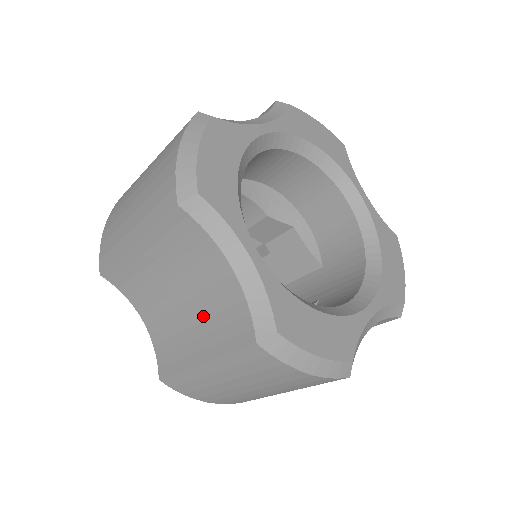
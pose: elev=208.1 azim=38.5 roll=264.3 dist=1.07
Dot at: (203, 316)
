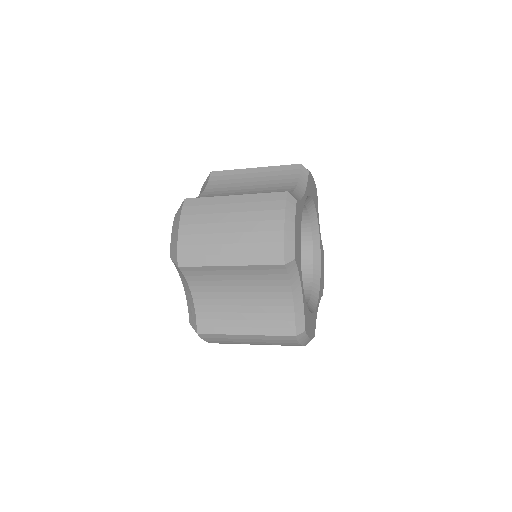
Dot at: (255, 310)
